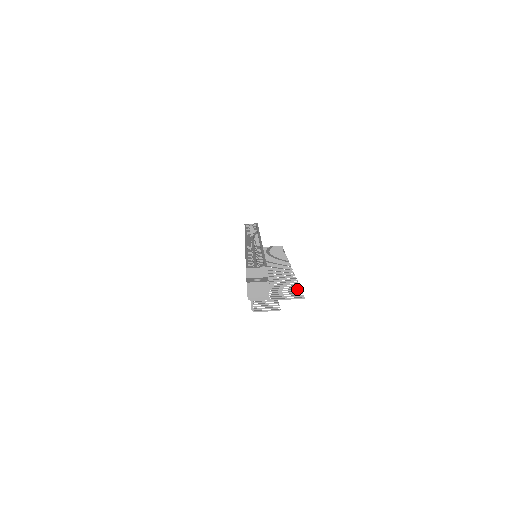
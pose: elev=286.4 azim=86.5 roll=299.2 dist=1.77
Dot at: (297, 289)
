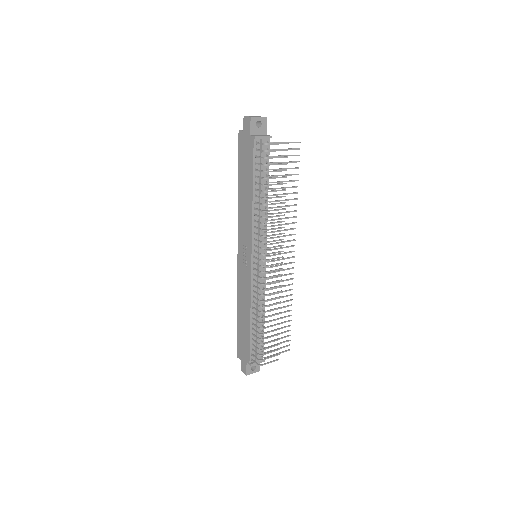
Dot at: (295, 168)
